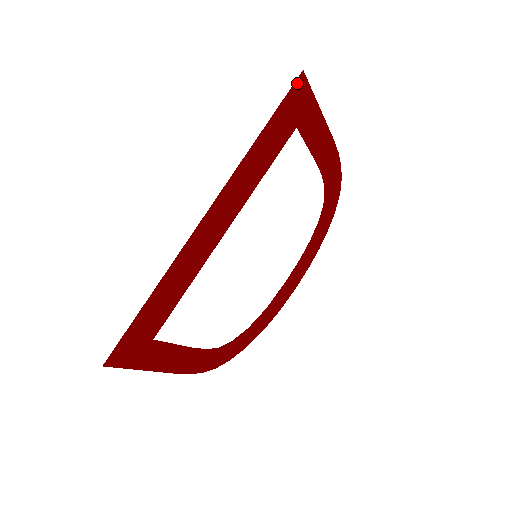
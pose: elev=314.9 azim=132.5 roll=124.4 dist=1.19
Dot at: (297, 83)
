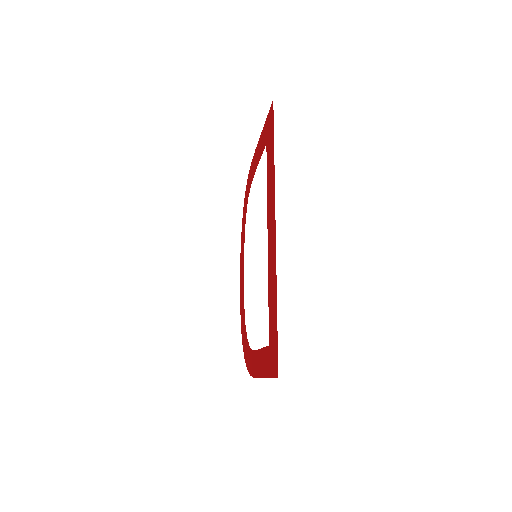
Dot at: (272, 109)
